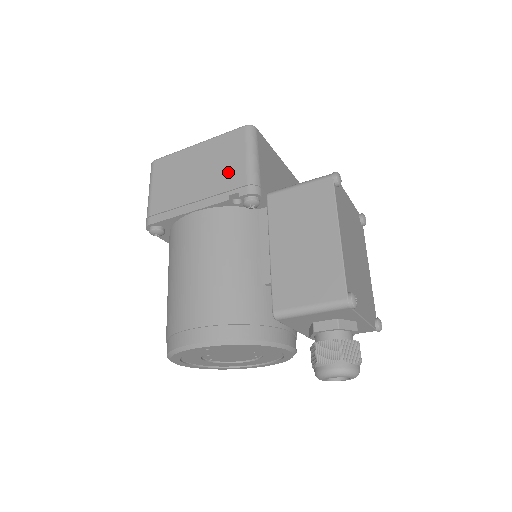
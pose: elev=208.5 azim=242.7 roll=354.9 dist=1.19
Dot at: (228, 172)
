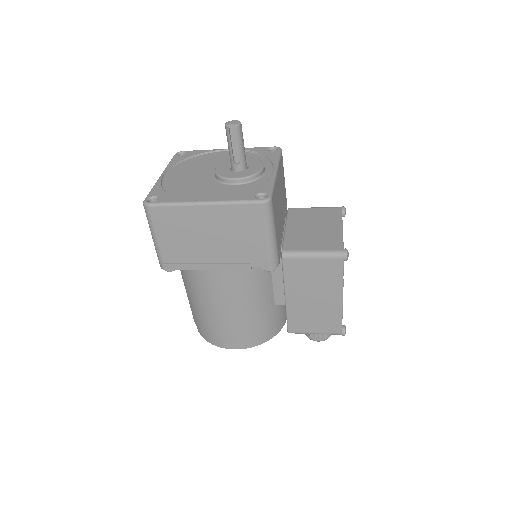
Dot at: (247, 246)
